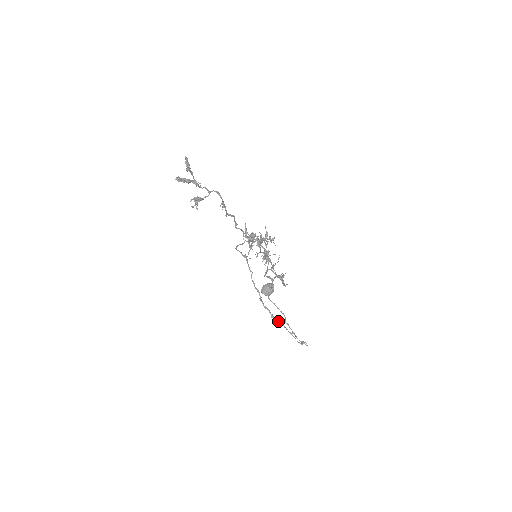
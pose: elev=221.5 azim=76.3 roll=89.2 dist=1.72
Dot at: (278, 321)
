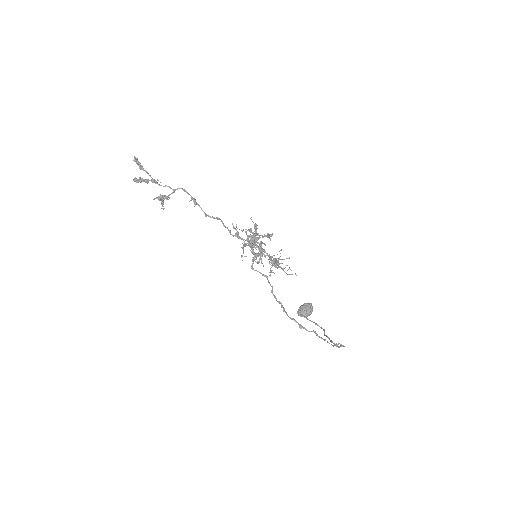
Dot at: (309, 331)
